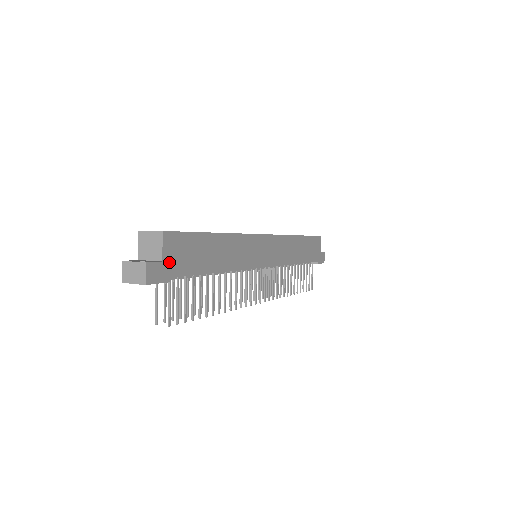
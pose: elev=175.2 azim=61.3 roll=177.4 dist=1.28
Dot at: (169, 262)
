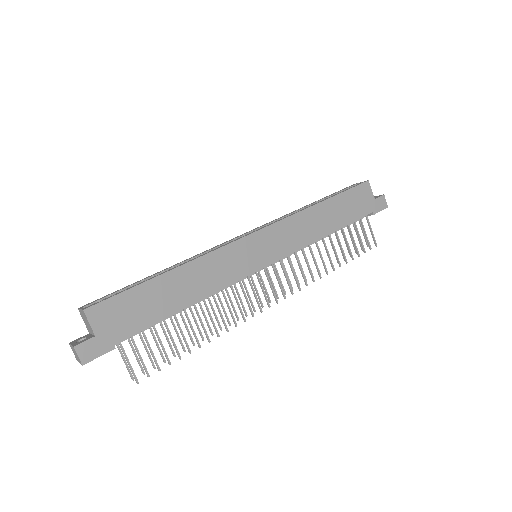
Dot at: (105, 332)
